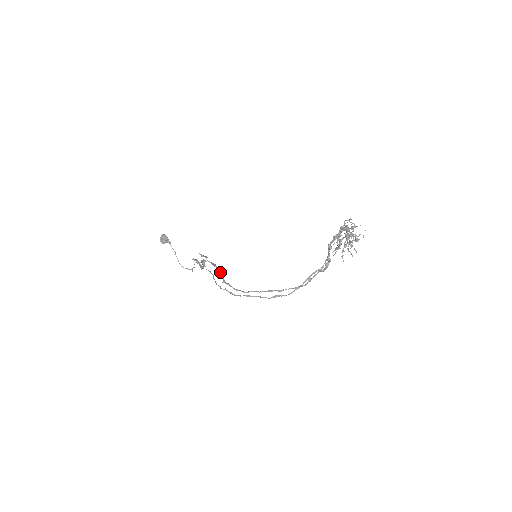
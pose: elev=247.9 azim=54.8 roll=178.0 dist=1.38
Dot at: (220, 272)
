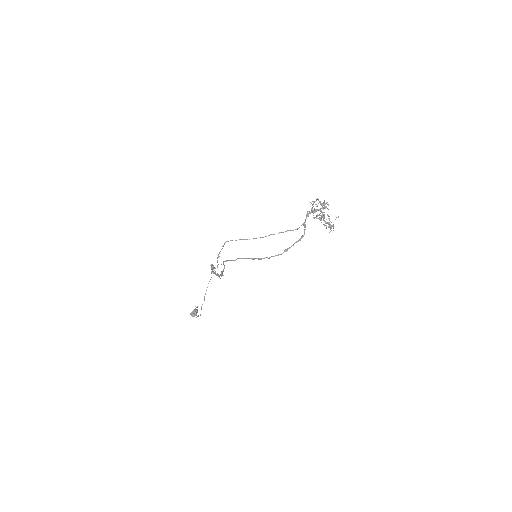
Dot at: (224, 267)
